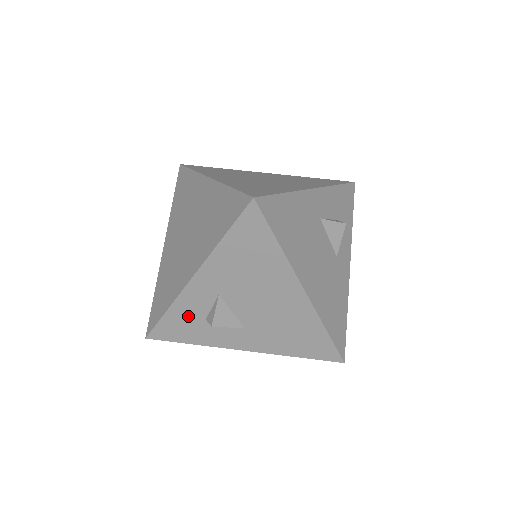
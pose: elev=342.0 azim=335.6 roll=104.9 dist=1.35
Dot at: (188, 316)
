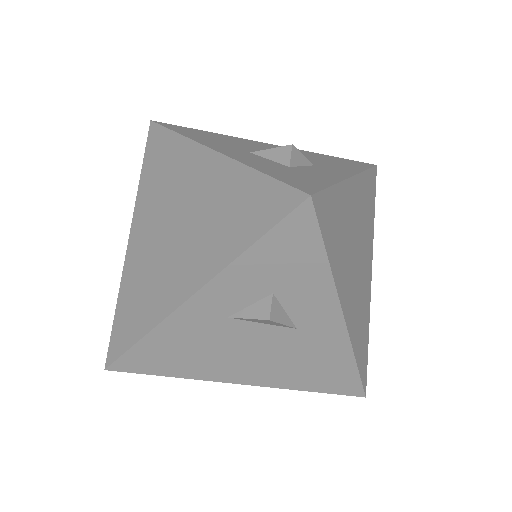
Dot at: occluded
